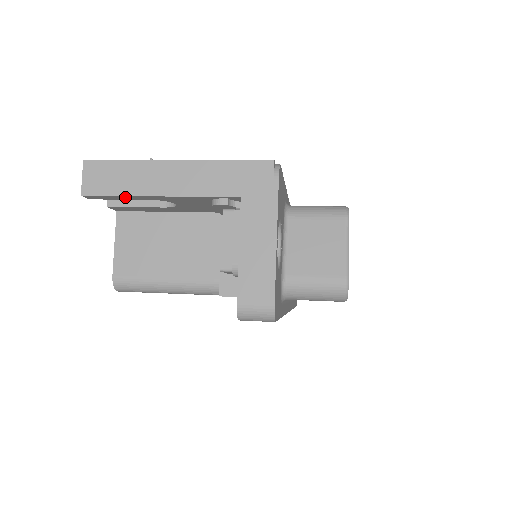
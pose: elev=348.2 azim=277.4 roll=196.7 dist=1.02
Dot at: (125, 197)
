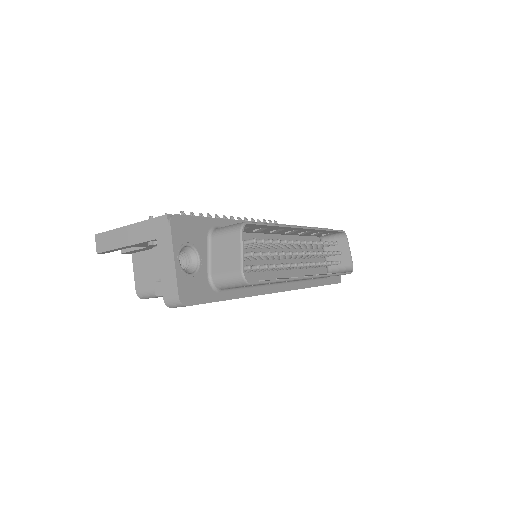
Dot at: (114, 250)
